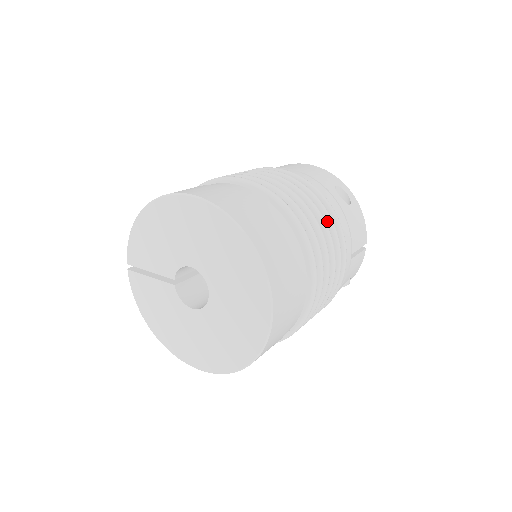
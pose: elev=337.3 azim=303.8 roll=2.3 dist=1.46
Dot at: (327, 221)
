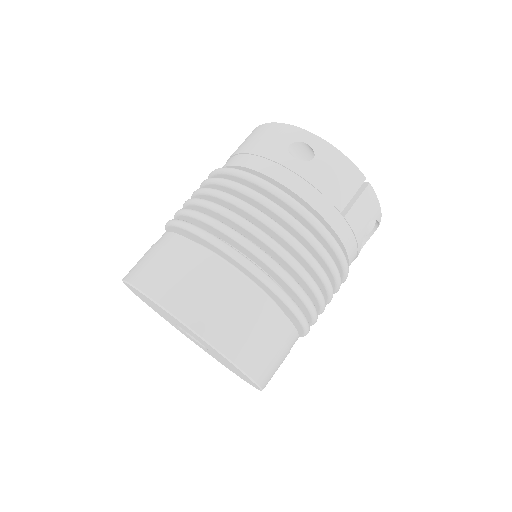
Dot at: (275, 213)
